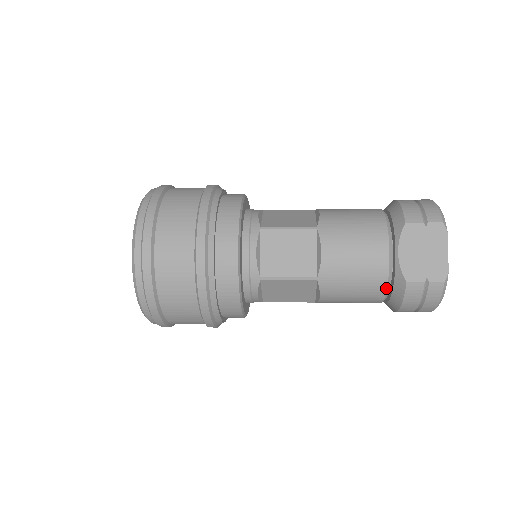
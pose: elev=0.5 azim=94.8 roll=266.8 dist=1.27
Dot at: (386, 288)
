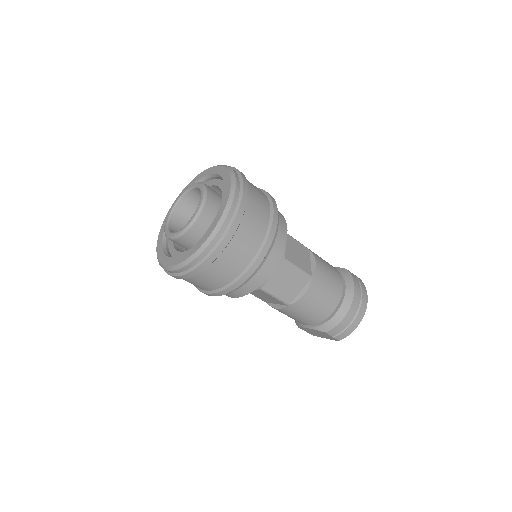
Dot at: (340, 274)
